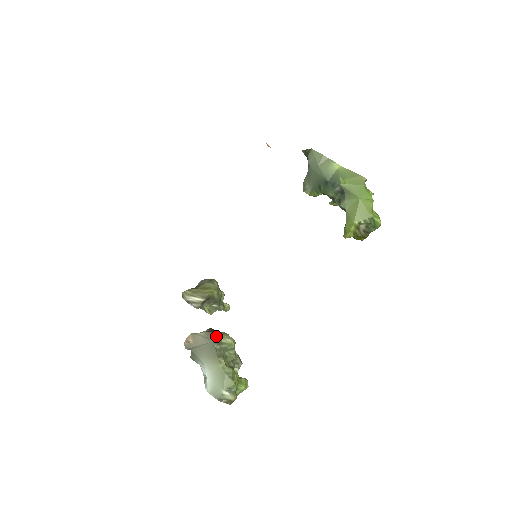
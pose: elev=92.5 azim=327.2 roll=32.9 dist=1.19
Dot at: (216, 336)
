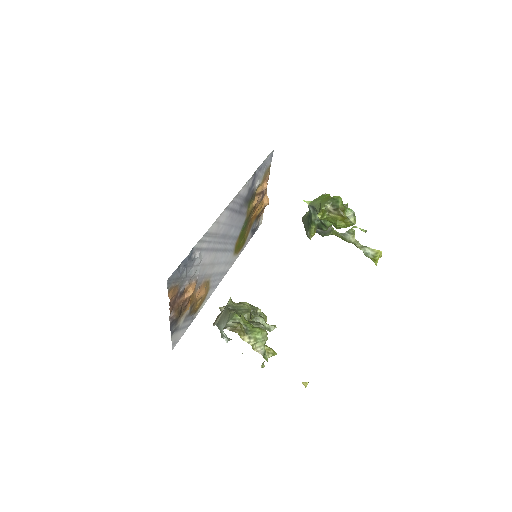
Dot at: (228, 302)
